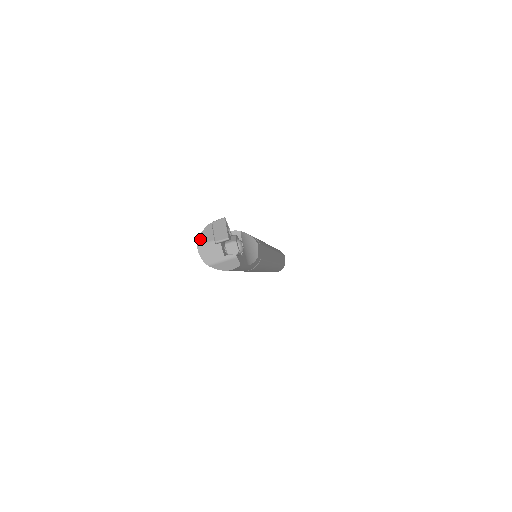
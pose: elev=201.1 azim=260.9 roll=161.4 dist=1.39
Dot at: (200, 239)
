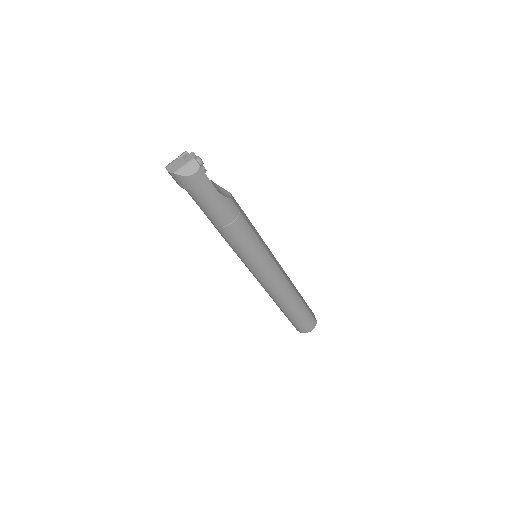
Dot at: (168, 164)
